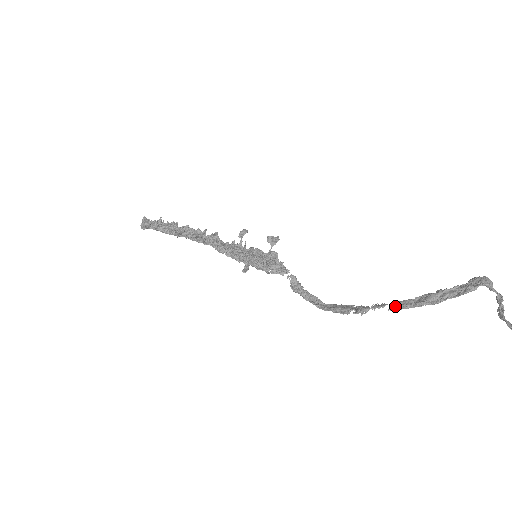
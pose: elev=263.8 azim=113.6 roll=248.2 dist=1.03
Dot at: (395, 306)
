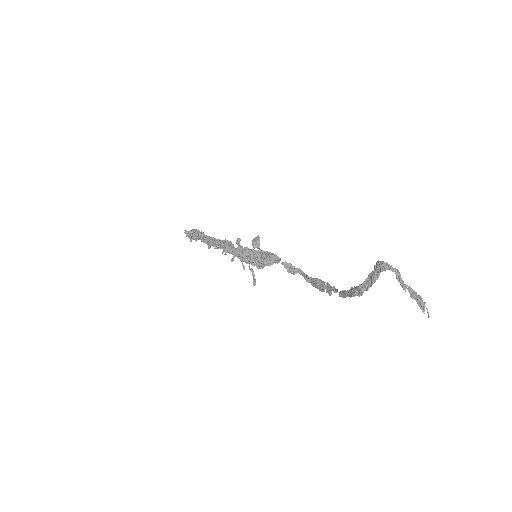
Dot at: (341, 295)
